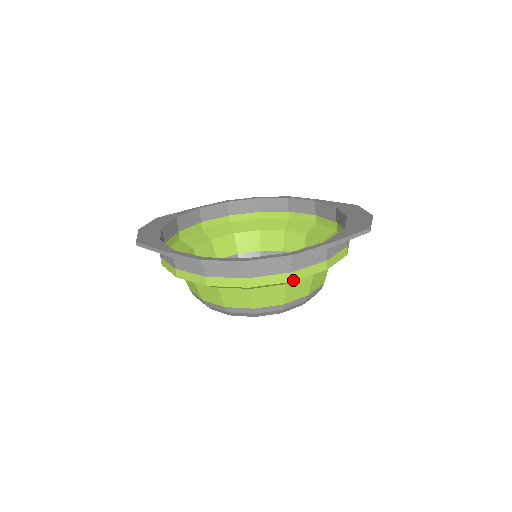
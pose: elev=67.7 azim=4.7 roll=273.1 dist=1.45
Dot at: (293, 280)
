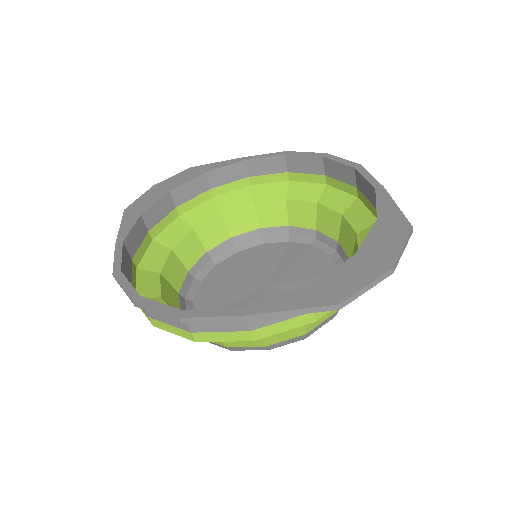
Dot at: (197, 340)
